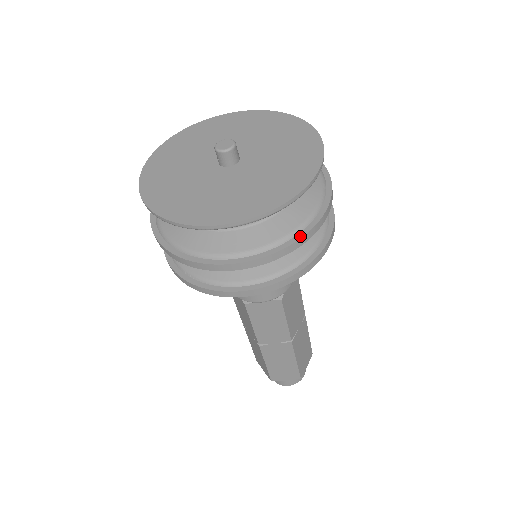
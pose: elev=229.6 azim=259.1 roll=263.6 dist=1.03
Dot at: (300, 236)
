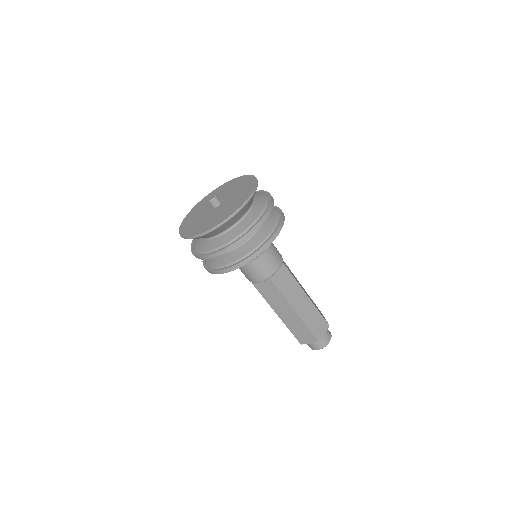
Dot at: (242, 236)
